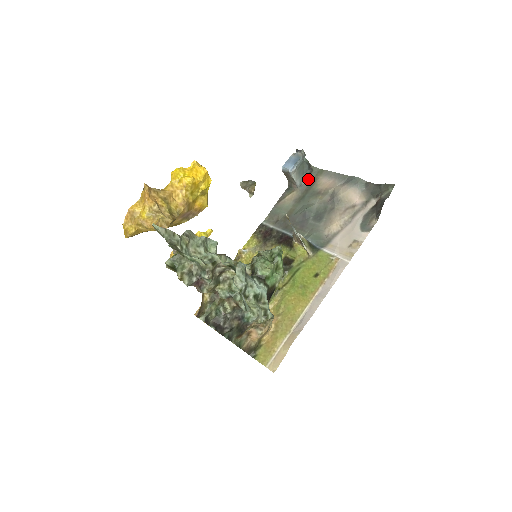
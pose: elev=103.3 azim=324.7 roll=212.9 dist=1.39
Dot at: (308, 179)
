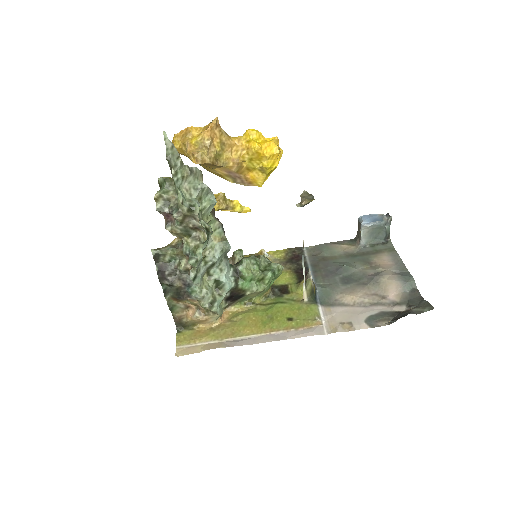
Dot at: (375, 246)
